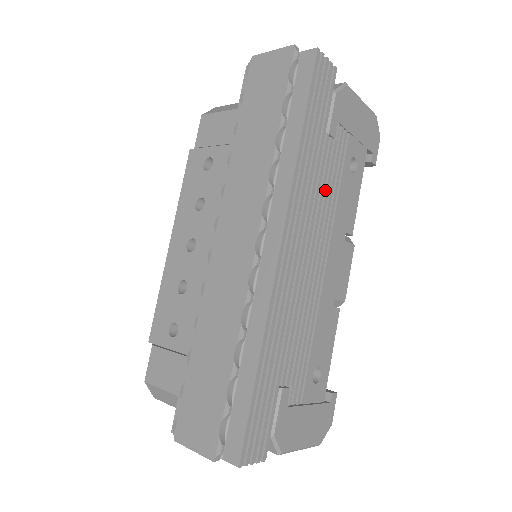
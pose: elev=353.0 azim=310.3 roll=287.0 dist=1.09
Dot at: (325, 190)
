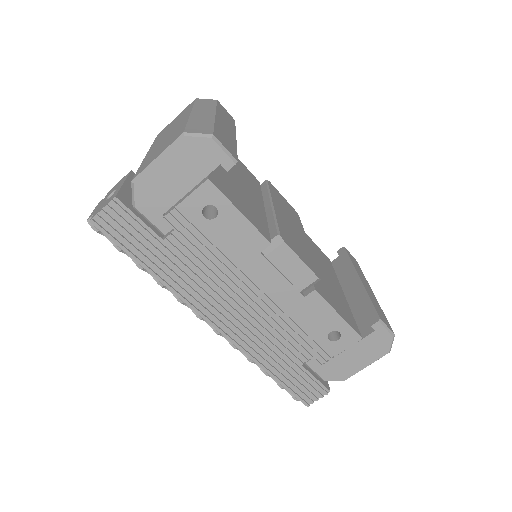
Dot at: (207, 263)
